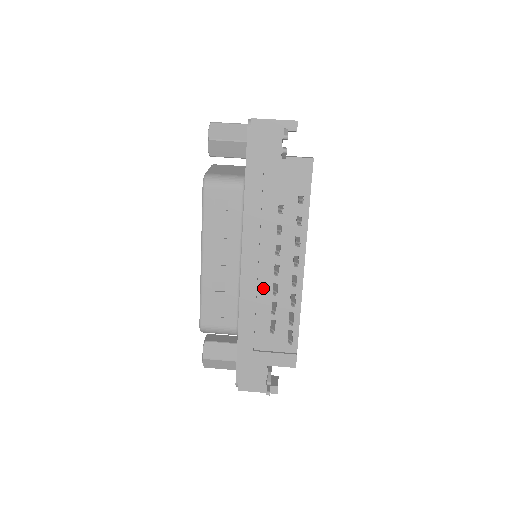
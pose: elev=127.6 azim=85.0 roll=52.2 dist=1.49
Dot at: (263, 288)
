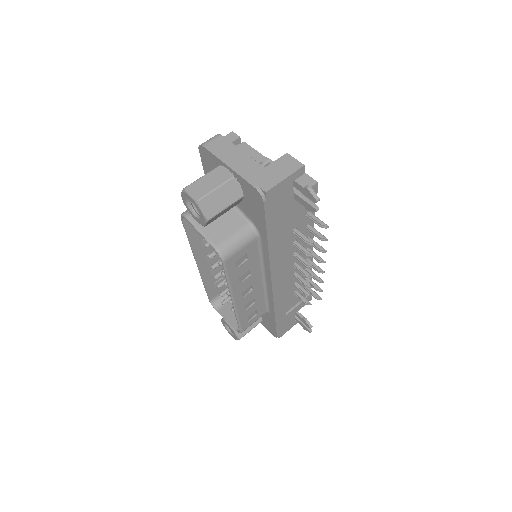
Dot at: (287, 282)
